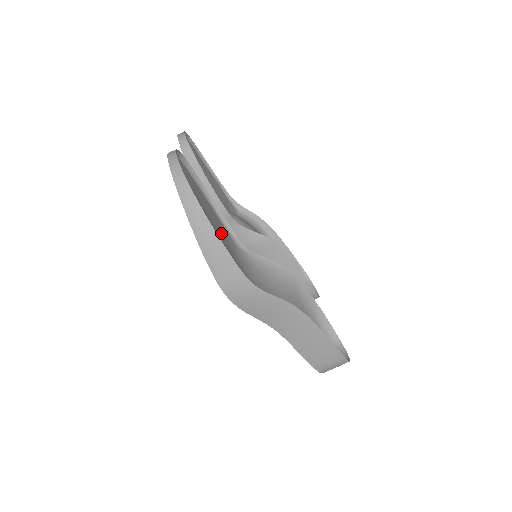
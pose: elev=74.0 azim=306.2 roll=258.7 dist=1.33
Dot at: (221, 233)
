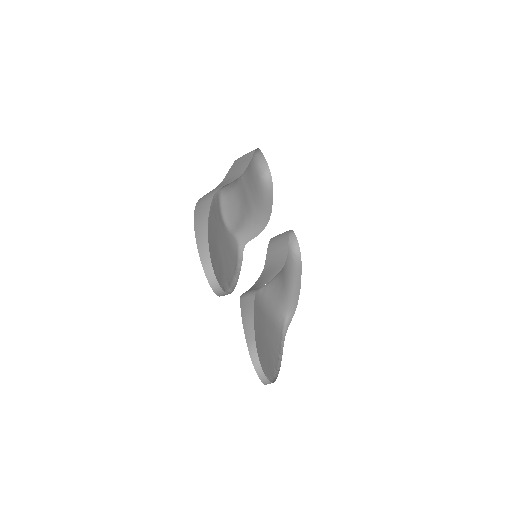
Dot at: (261, 320)
